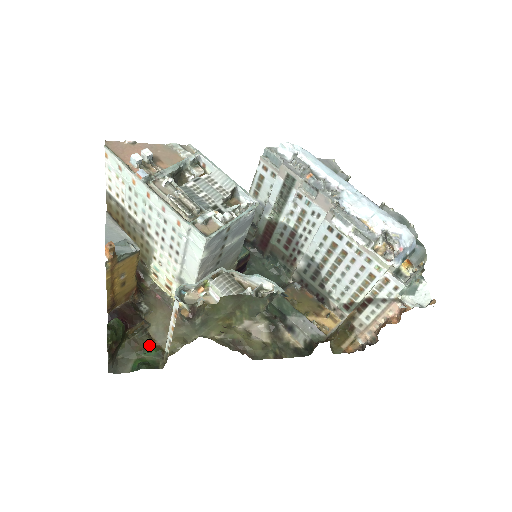
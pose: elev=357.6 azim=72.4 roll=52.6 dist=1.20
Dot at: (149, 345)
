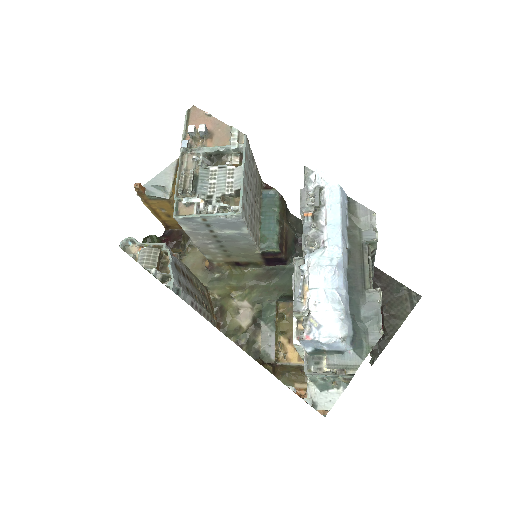
Dot at: occluded
